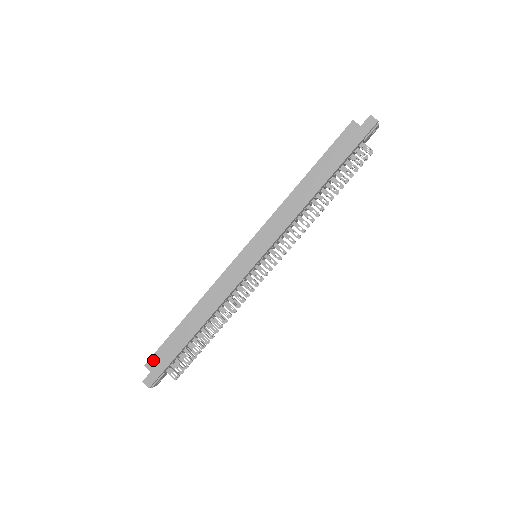
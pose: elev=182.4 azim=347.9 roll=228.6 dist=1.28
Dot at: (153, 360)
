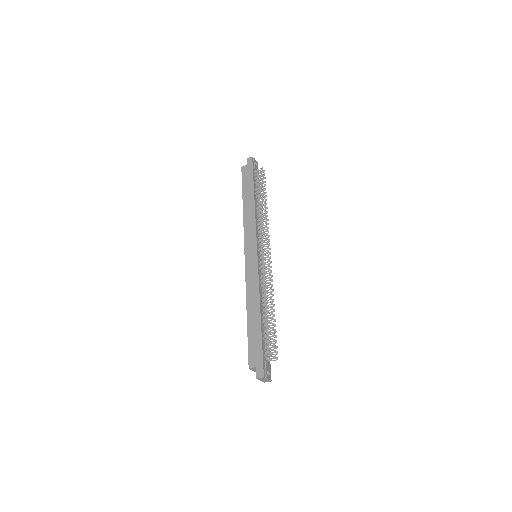
Dot at: (251, 359)
